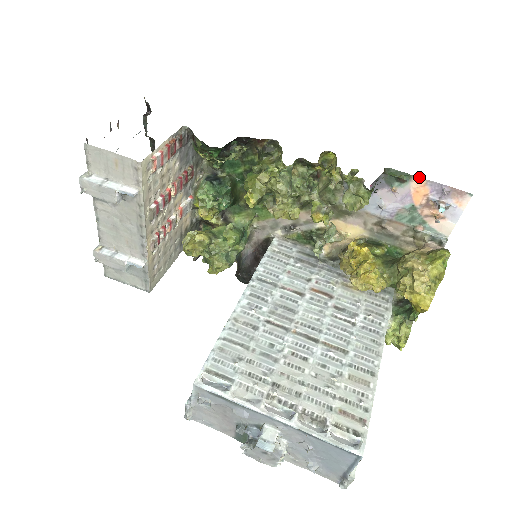
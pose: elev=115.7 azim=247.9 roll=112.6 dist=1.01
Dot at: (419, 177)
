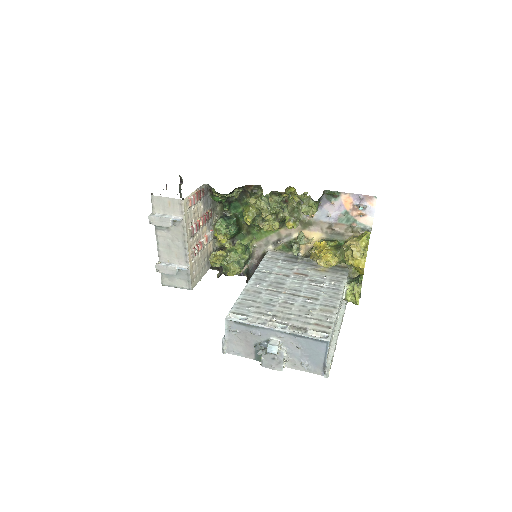
Dot at: (344, 192)
